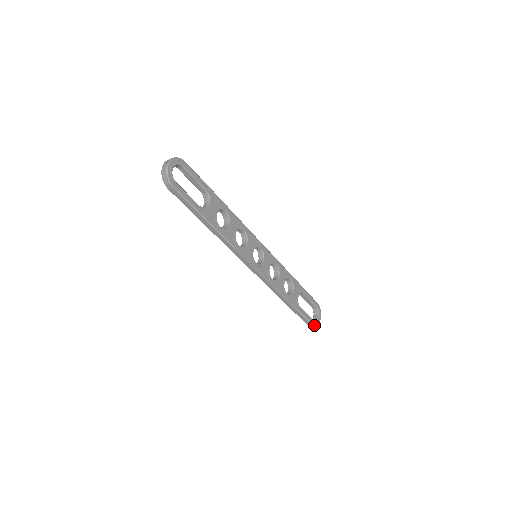
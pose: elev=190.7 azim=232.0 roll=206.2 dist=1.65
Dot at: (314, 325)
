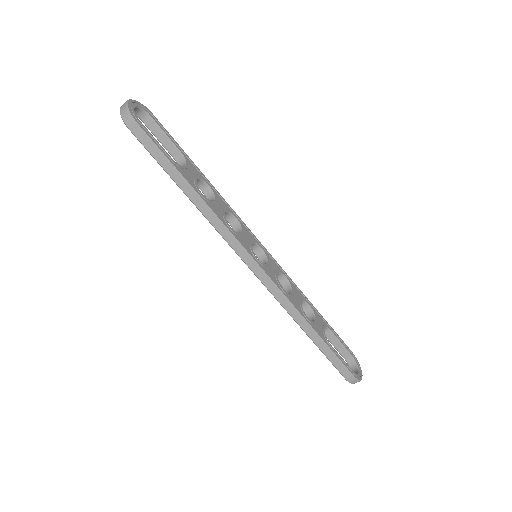
Dot at: (356, 378)
